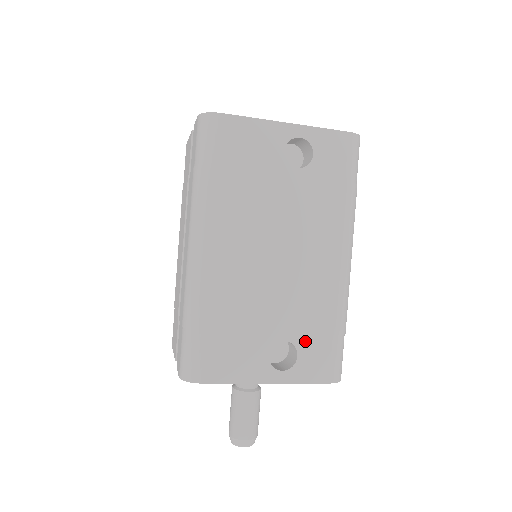
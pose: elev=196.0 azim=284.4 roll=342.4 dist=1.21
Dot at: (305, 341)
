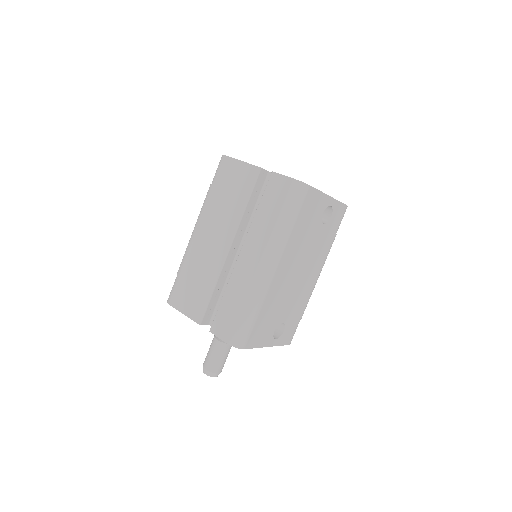
Dot at: (289, 322)
